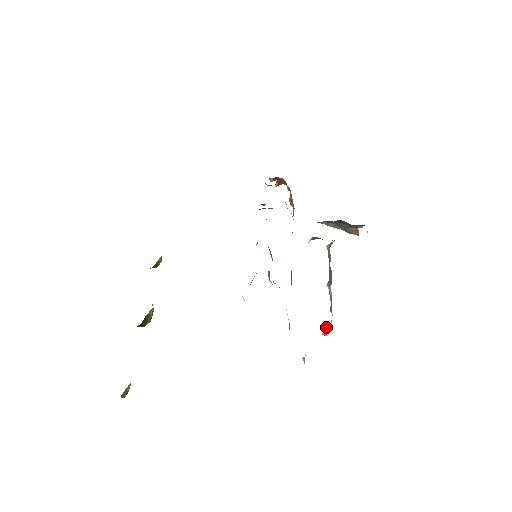
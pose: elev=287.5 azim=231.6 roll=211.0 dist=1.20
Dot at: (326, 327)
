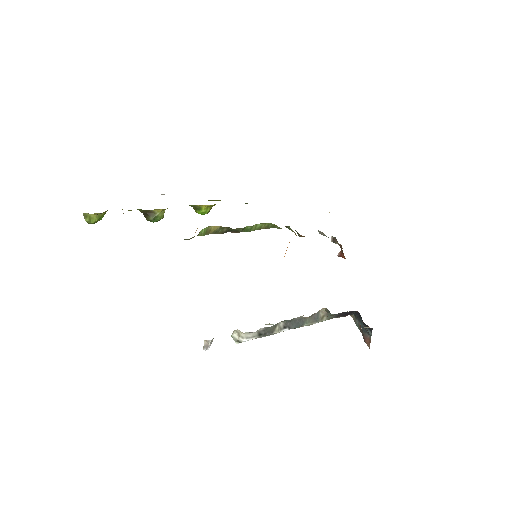
Dot at: (240, 333)
